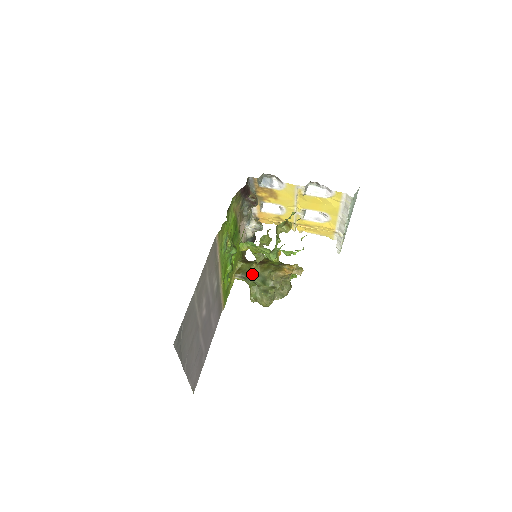
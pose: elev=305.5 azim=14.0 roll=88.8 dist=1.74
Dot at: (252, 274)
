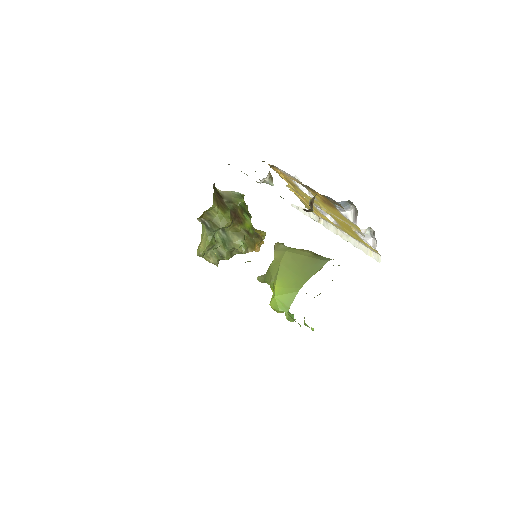
Dot at: occluded
